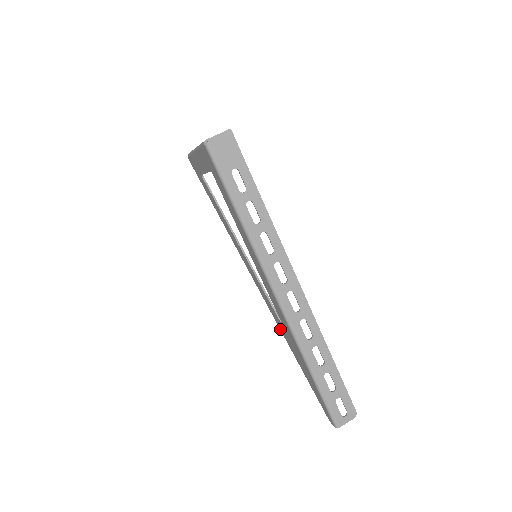
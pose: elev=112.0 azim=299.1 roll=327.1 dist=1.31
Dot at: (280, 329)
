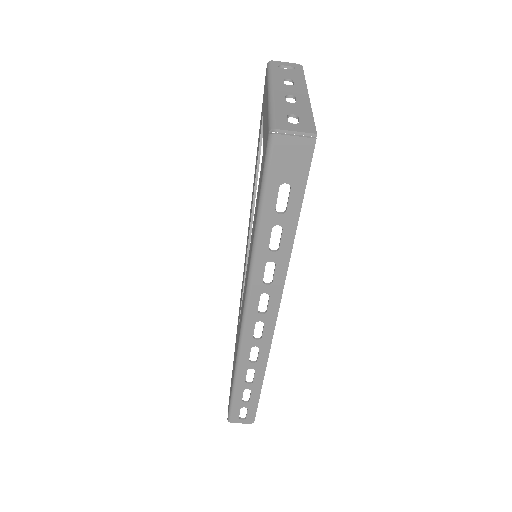
Dot at: occluded
